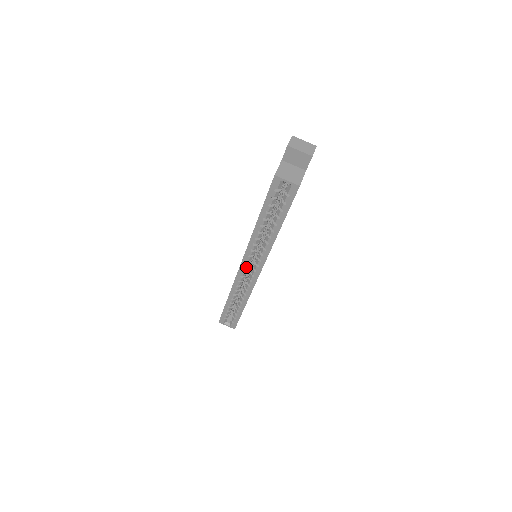
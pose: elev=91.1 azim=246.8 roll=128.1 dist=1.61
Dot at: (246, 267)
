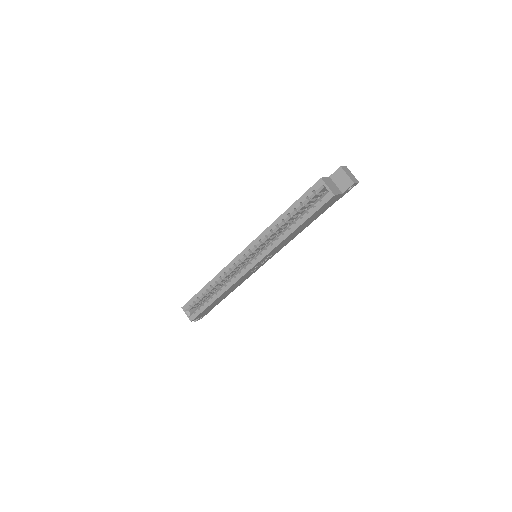
Dot at: (245, 256)
